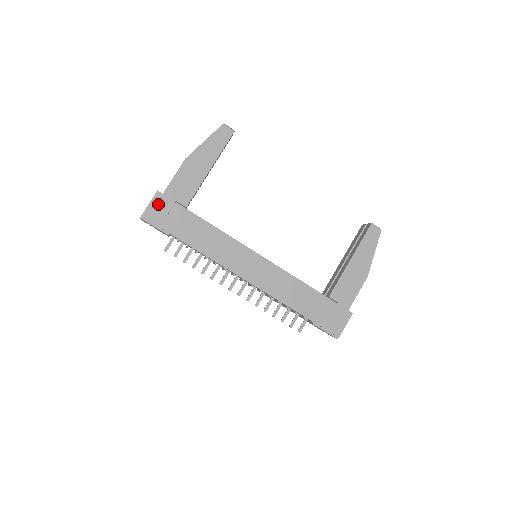
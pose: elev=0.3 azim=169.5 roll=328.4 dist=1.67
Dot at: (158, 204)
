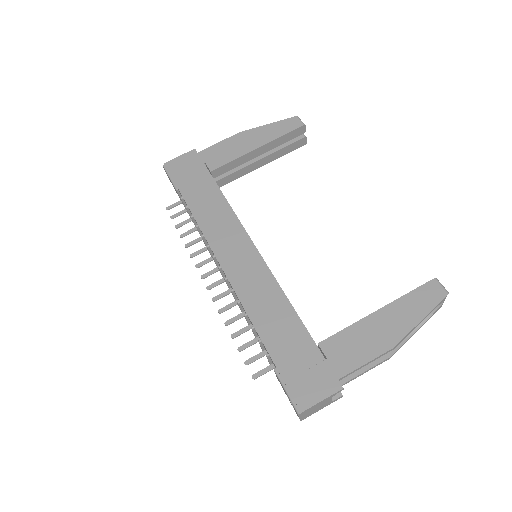
Dot at: (187, 159)
